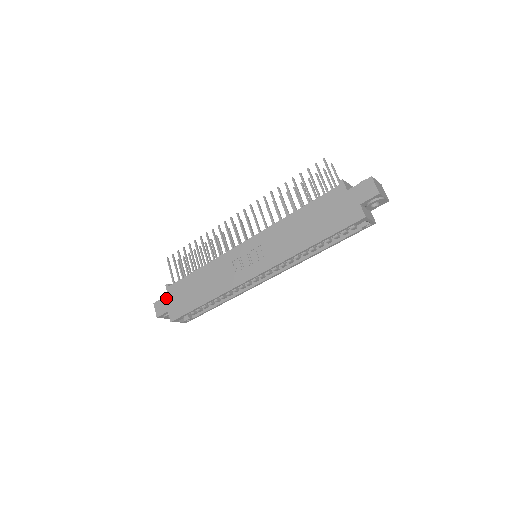
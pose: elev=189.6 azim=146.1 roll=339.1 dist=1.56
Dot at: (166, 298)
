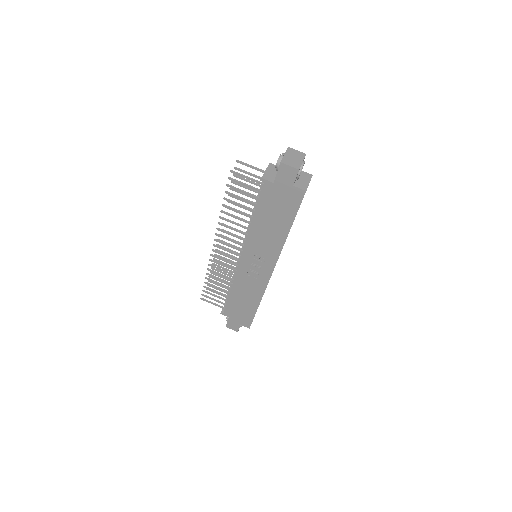
Dot at: (230, 320)
